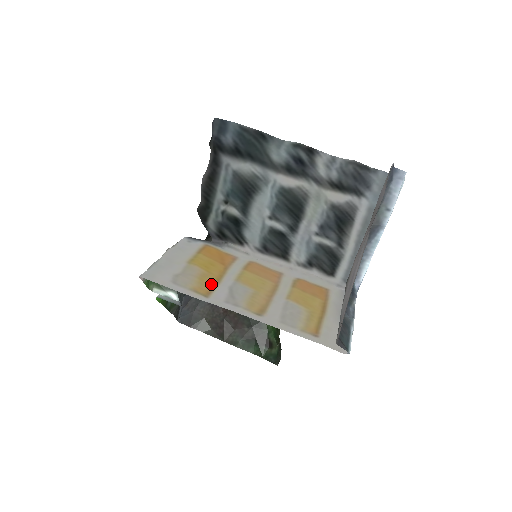
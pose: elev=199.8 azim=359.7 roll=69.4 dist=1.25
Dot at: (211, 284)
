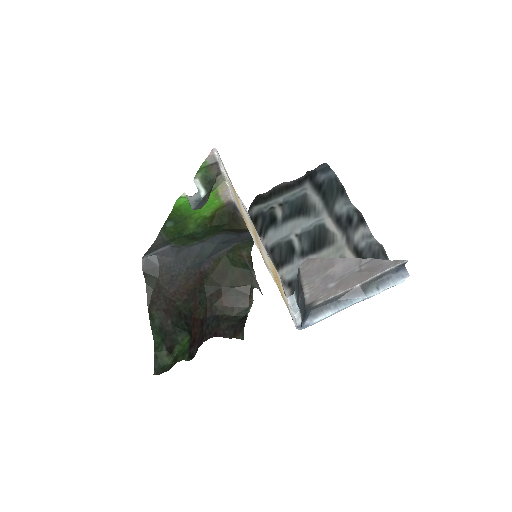
Dot at: occluded
